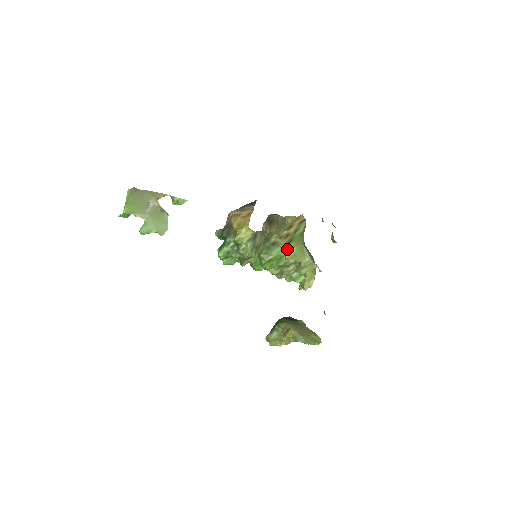
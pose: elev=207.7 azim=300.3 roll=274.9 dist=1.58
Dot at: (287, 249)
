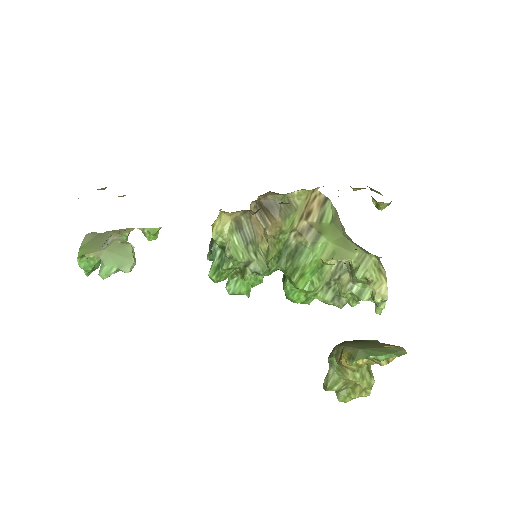
Dot at: (319, 248)
